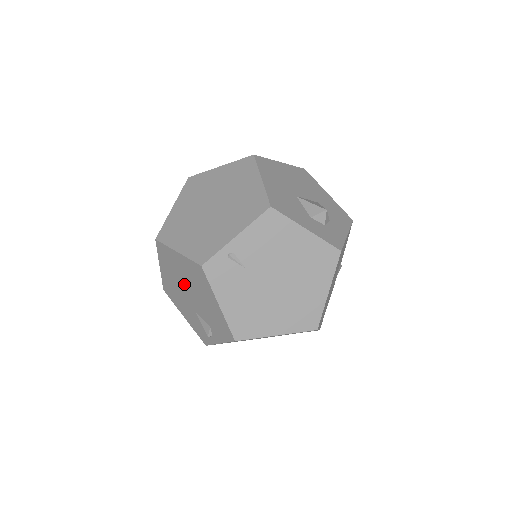
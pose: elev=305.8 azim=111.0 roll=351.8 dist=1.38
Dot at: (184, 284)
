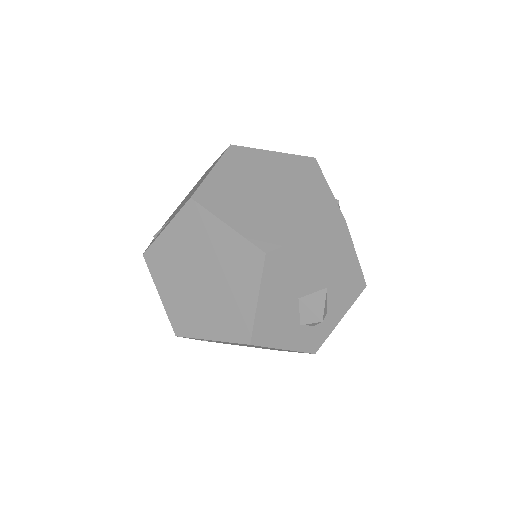
Dot at: occluded
